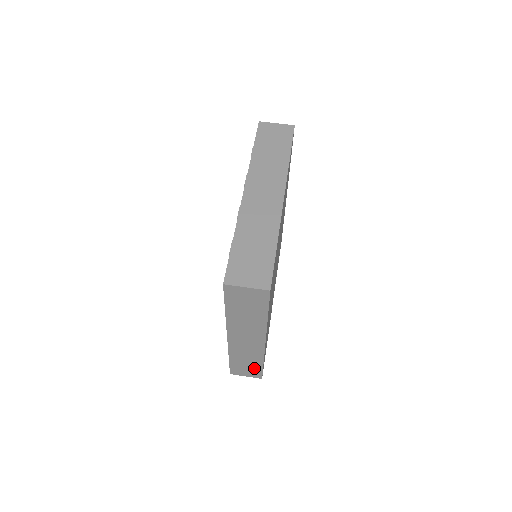
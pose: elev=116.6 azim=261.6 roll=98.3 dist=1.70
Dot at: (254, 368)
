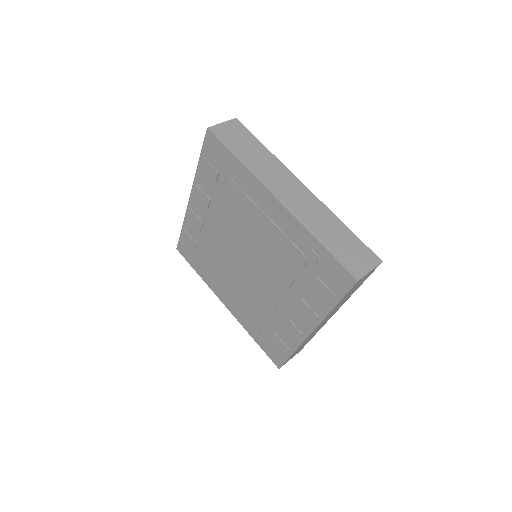
Dot at: (352, 243)
